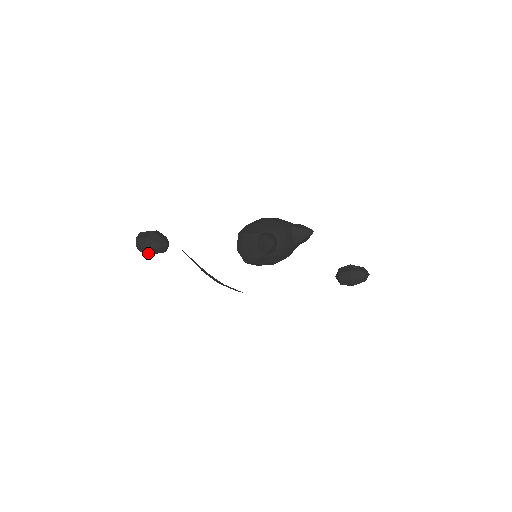
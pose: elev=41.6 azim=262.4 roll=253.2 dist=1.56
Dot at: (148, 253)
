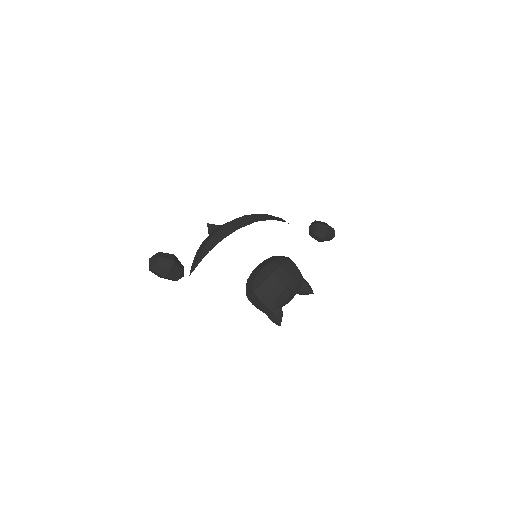
Dot at: occluded
